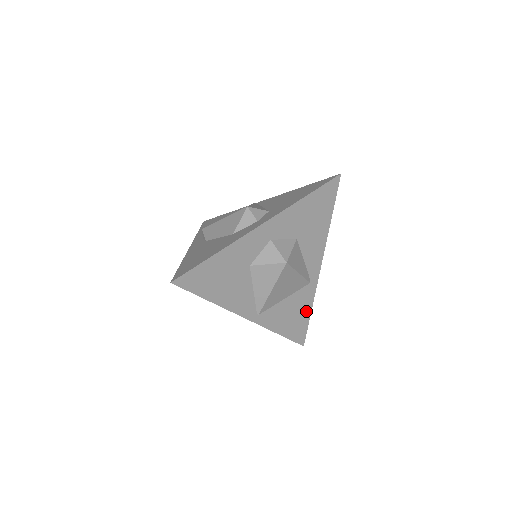
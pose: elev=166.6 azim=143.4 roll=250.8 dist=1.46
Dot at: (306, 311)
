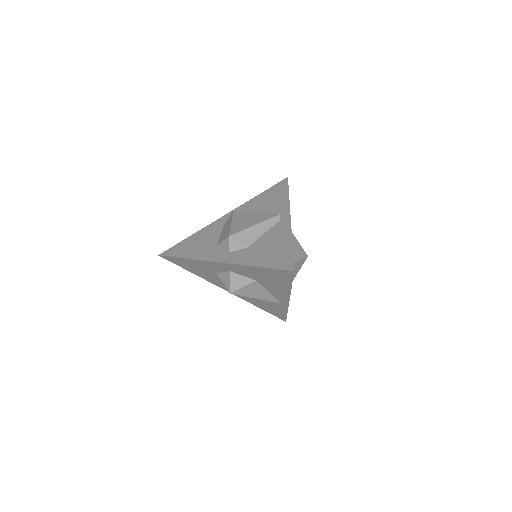
Dot at: (282, 311)
